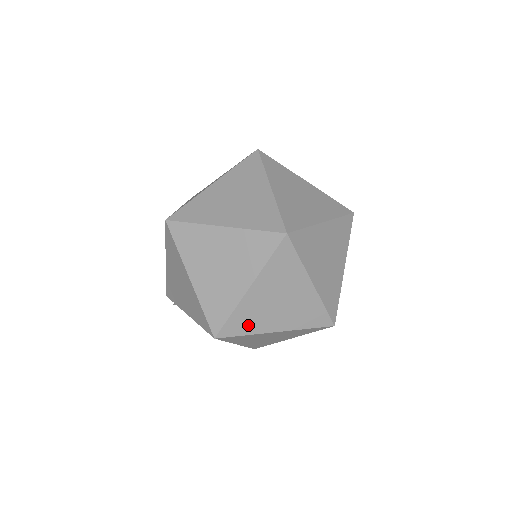
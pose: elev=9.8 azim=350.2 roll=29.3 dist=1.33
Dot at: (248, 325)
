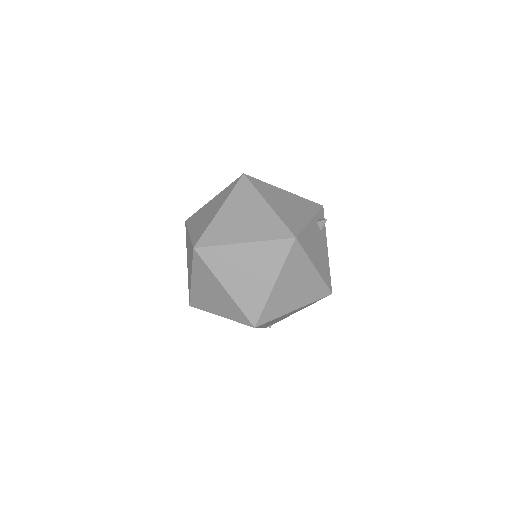
Dot at: (256, 301)
